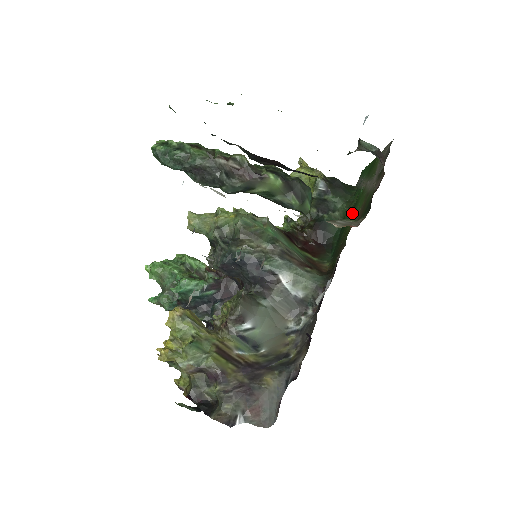
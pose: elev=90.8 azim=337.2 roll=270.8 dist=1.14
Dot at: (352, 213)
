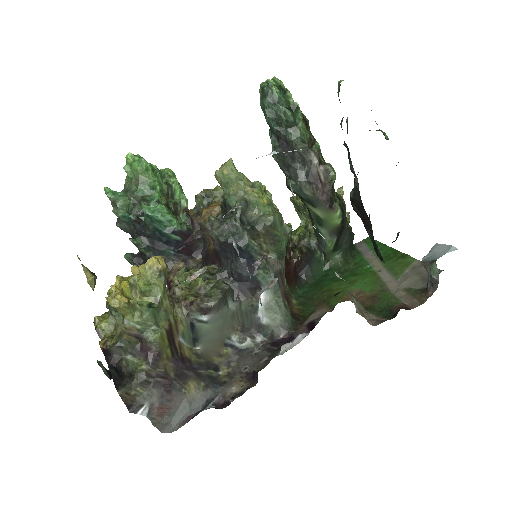
Dot at: (347, 278)
